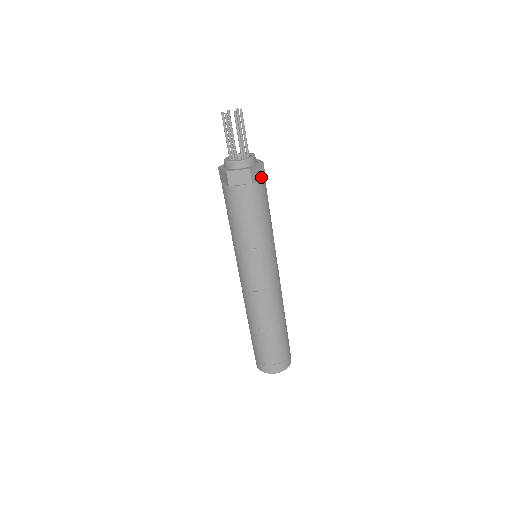
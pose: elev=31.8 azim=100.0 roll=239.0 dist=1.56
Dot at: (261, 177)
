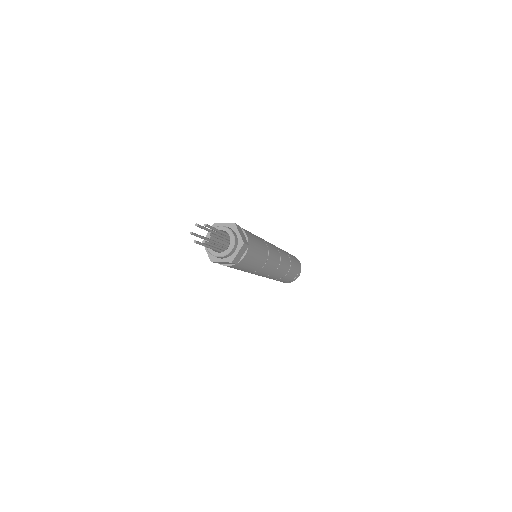
Dot at: (245, 251)
